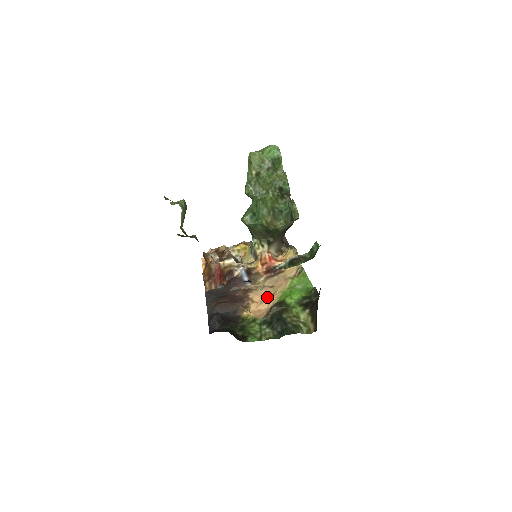
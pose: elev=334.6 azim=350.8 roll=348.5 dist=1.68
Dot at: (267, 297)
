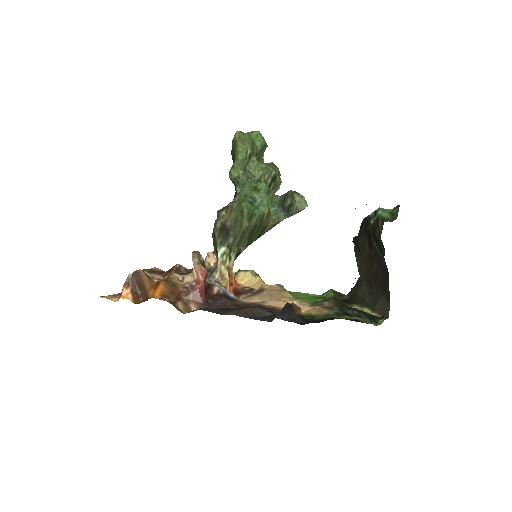
Dot at: occluded
